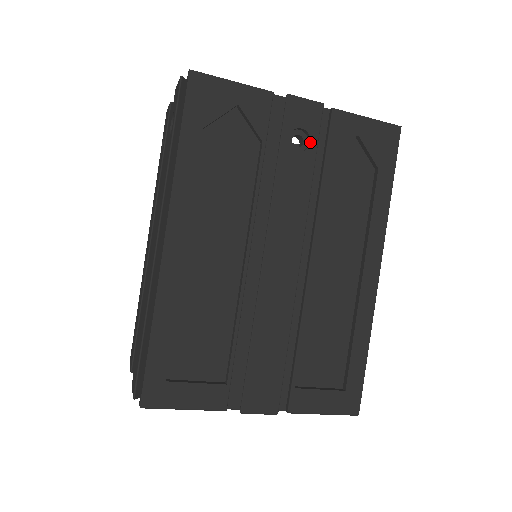
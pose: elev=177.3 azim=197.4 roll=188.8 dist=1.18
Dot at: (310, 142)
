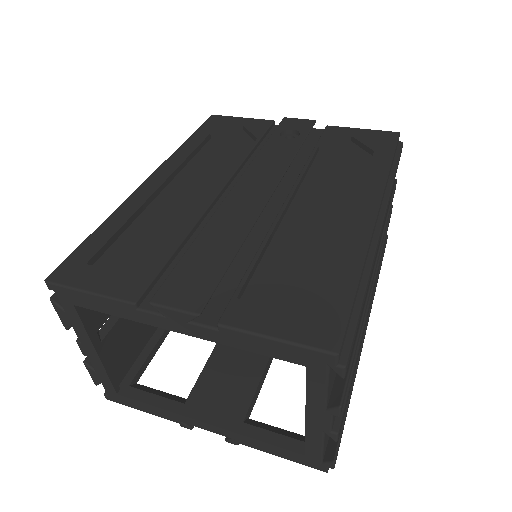
Dot at: (299, 135)
